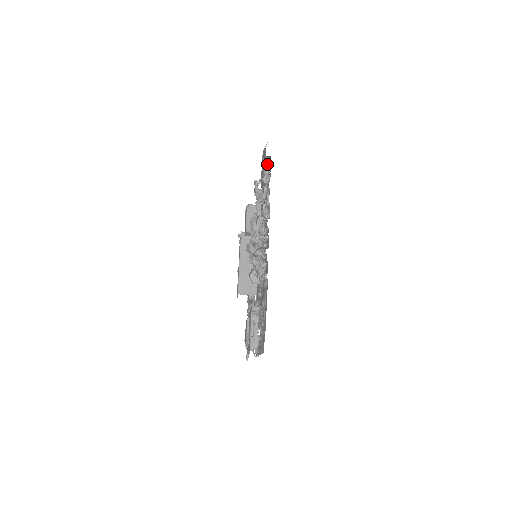
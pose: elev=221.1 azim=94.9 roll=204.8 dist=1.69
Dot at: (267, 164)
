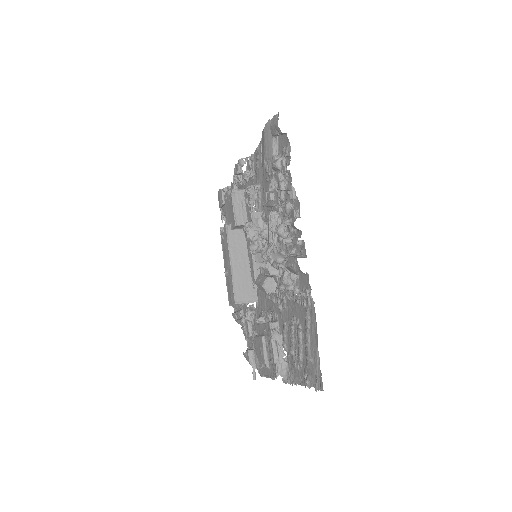
Dot at: (275, 142)
